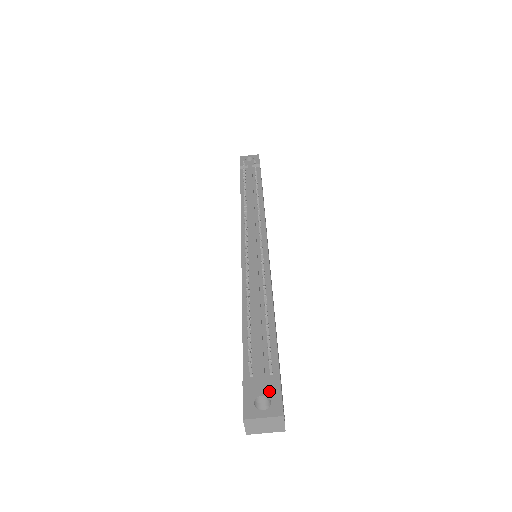
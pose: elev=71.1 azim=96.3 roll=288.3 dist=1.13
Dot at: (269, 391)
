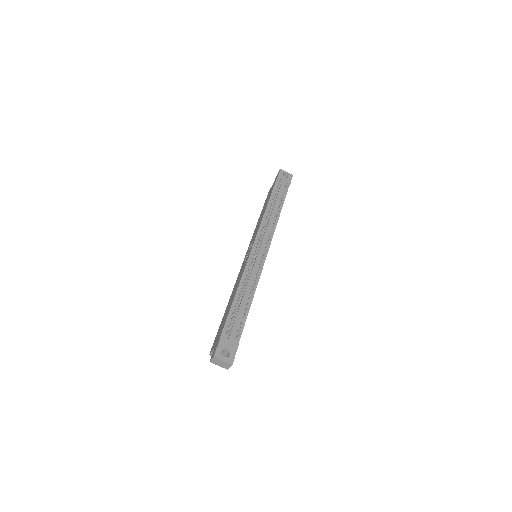
Dot at: (231, 349)
